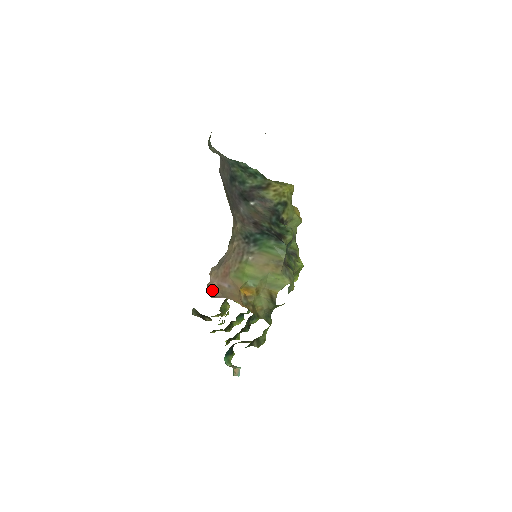
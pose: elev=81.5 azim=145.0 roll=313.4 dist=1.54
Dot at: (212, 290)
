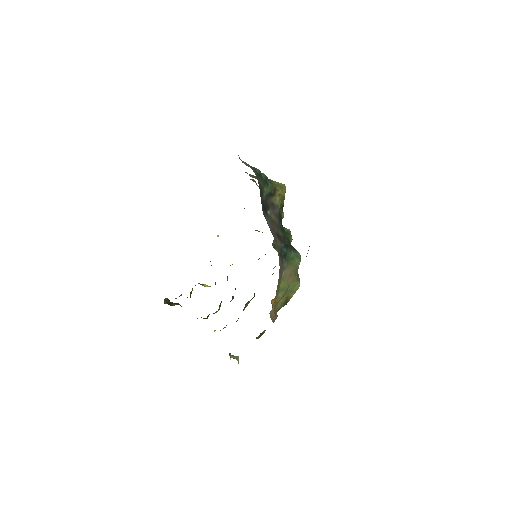
Dot at: (271, 315)
